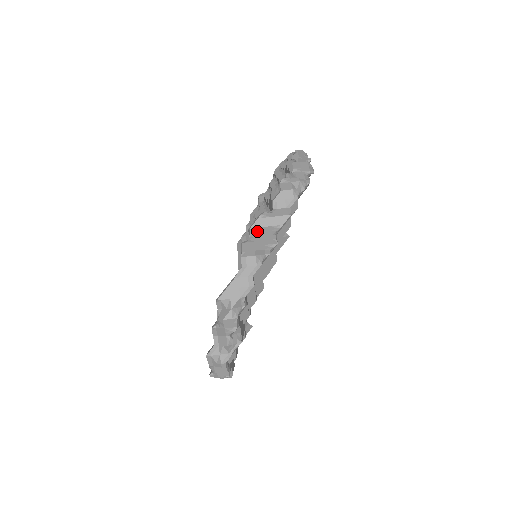
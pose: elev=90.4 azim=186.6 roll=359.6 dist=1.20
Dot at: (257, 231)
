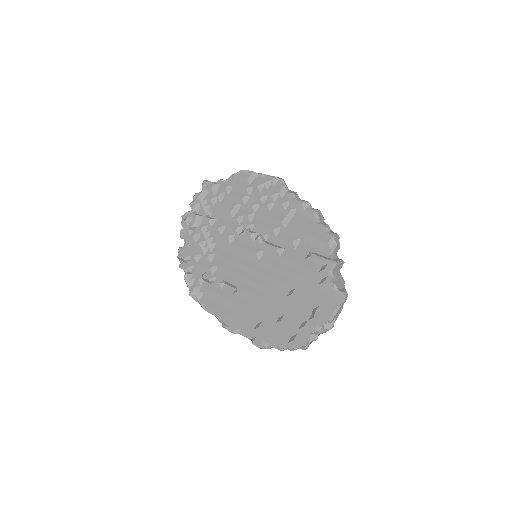
Dot at: (335, 274)
